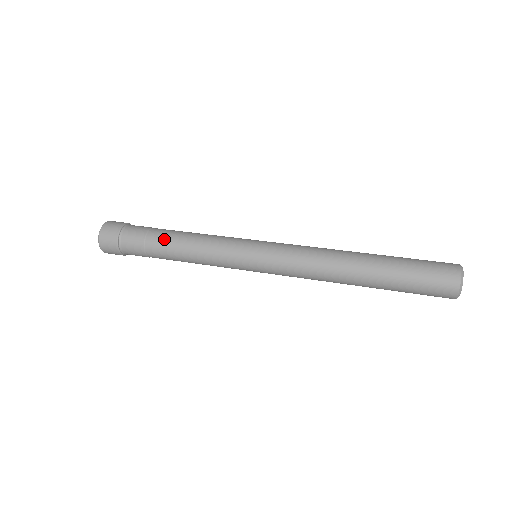
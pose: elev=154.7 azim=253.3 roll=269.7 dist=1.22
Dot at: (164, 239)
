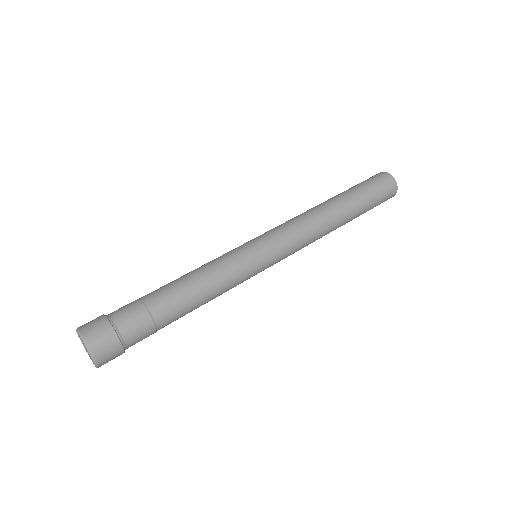
Dot at: (172, 299)
